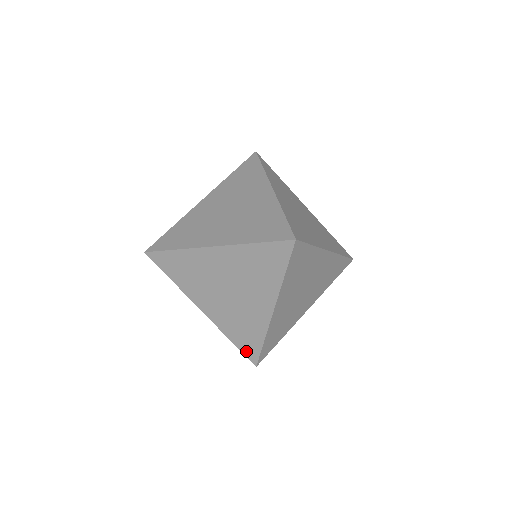
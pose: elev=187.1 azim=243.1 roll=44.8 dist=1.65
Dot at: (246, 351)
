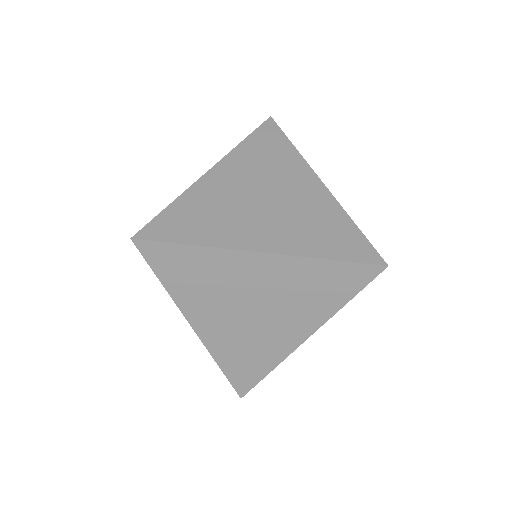
Dot at: (237, 381)
